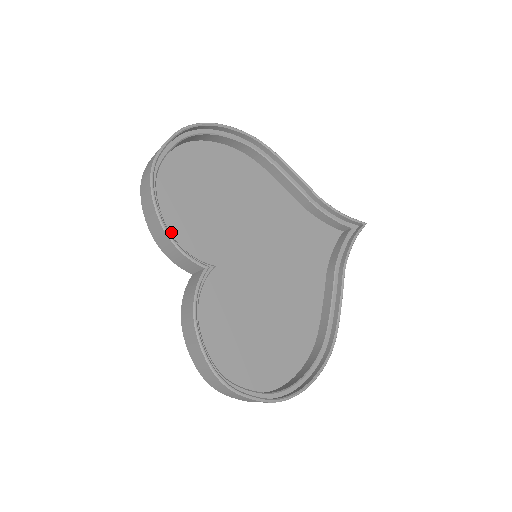
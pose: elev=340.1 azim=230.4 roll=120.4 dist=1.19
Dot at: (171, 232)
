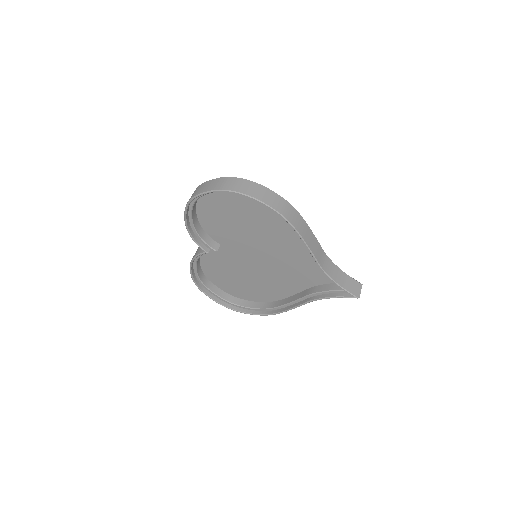
Dot at: (203, 221)
